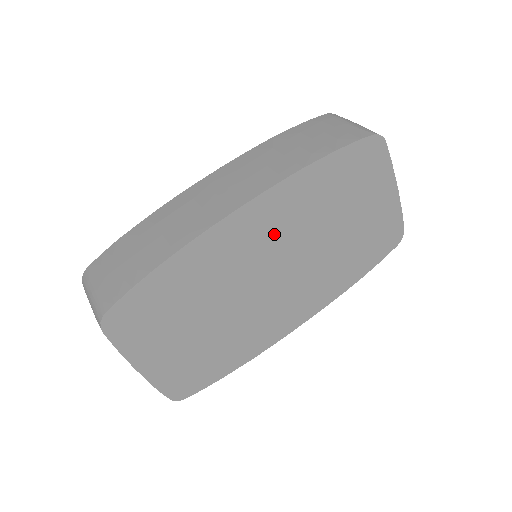
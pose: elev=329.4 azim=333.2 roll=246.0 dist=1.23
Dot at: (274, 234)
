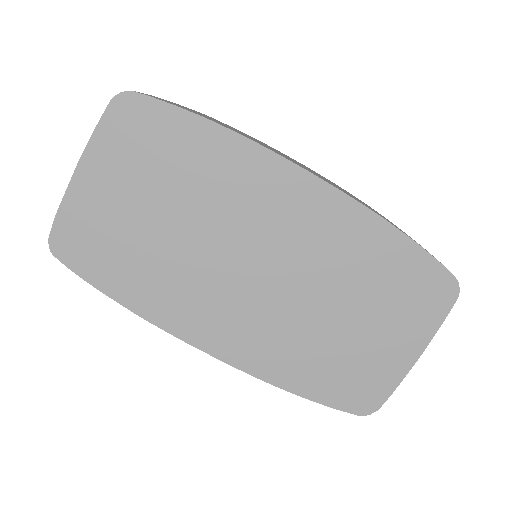
Dot at: (300, 234)
